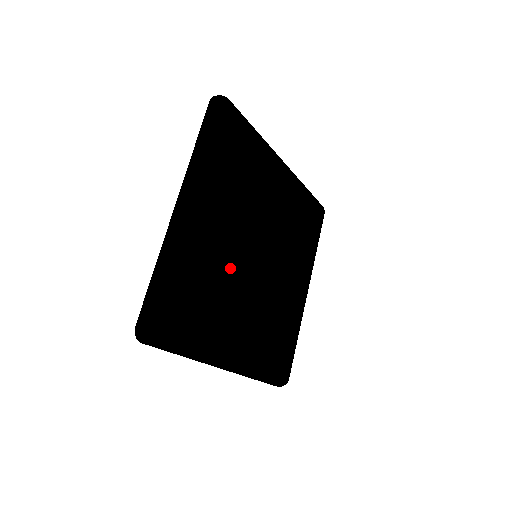
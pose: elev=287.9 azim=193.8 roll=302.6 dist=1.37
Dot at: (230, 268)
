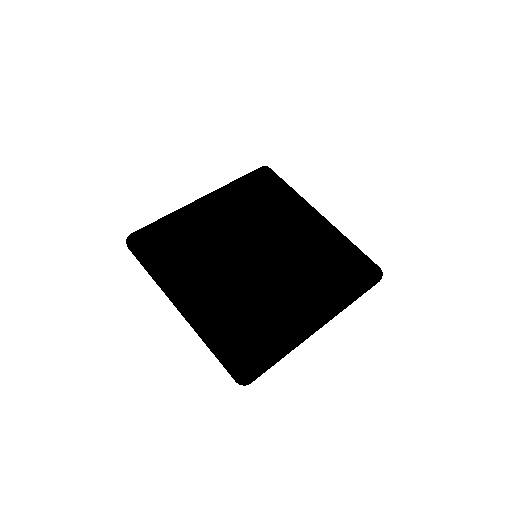
Dot at: (244, 288)
